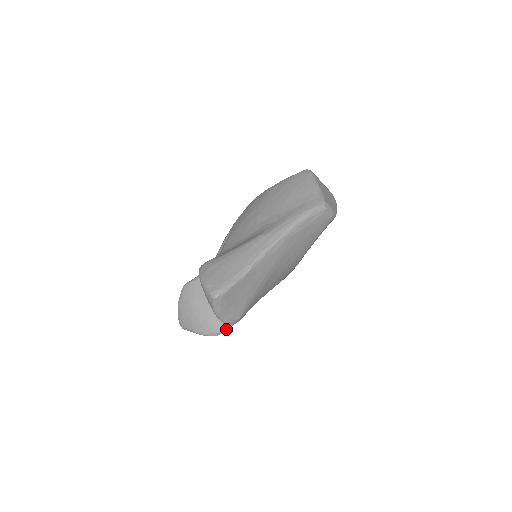
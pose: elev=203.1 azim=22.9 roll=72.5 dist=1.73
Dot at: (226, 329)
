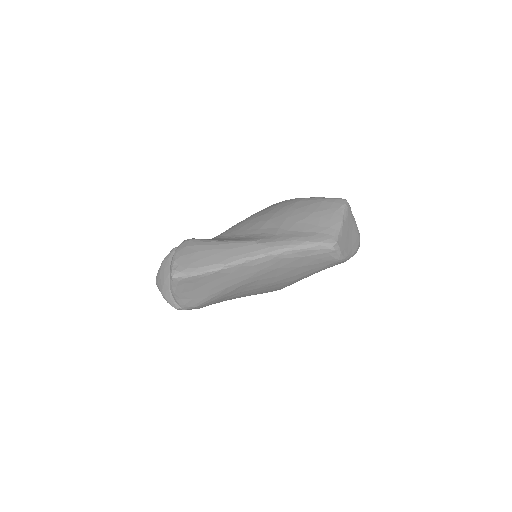
Dot at: occluded
